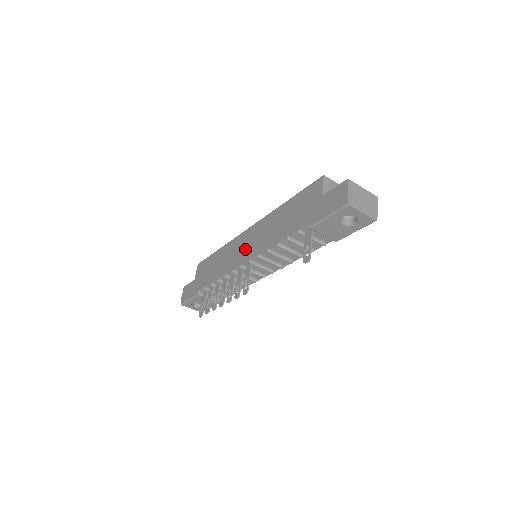
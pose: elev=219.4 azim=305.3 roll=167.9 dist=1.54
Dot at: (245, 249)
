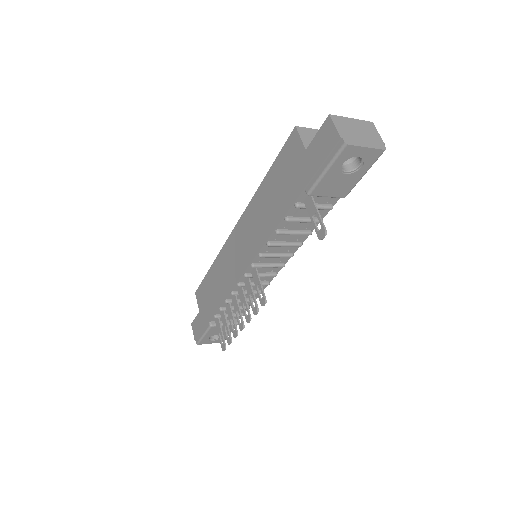
Dot at: (240, 254)
